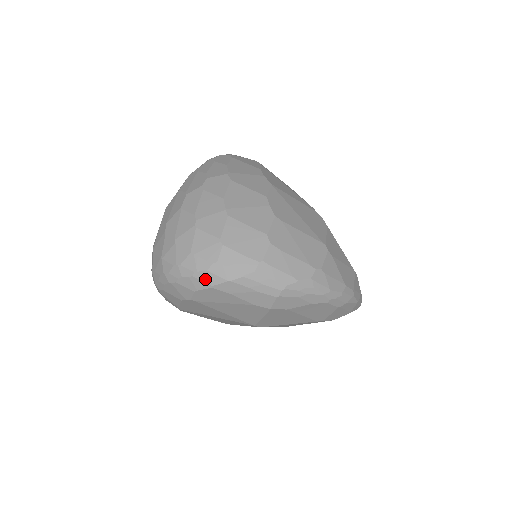
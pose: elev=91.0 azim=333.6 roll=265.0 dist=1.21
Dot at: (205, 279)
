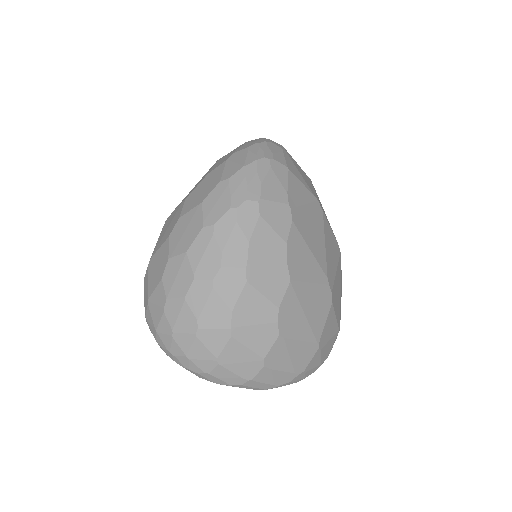
Dot at: (195, 374)
